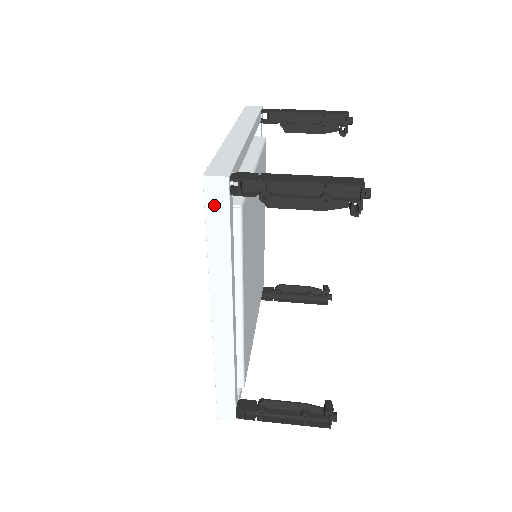
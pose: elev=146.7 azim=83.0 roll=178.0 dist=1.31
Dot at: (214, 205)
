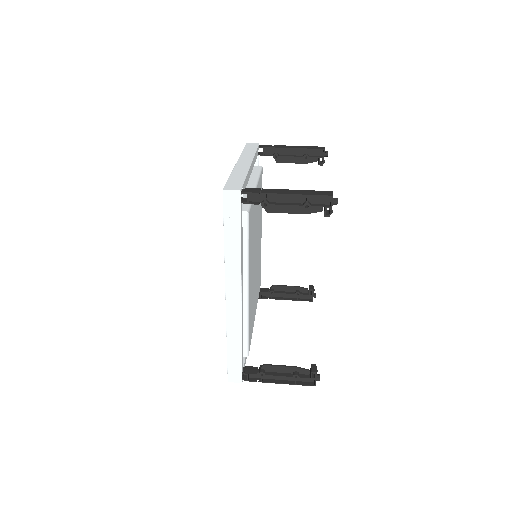
Dot at: (230, 211)
